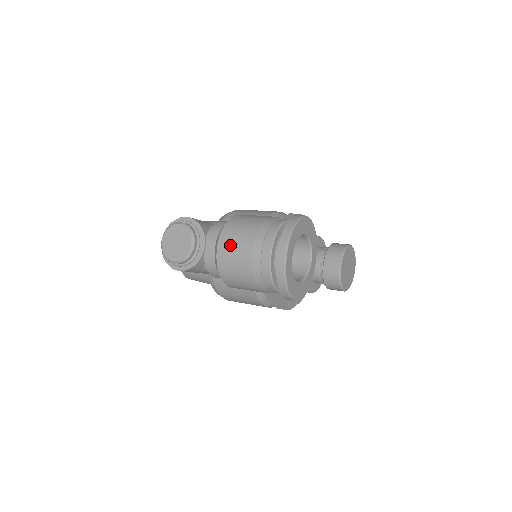
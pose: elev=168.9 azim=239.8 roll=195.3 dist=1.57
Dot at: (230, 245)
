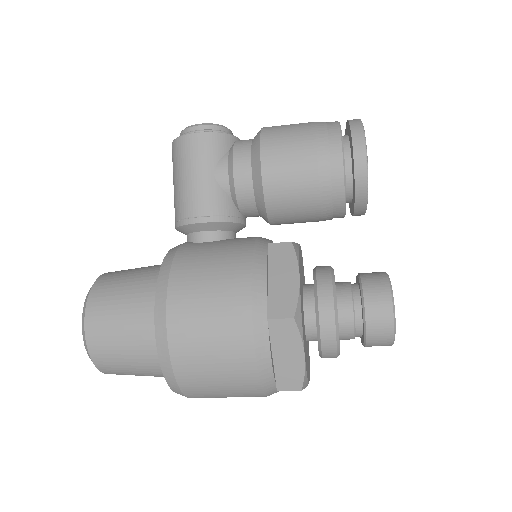
Dot at: occluded
